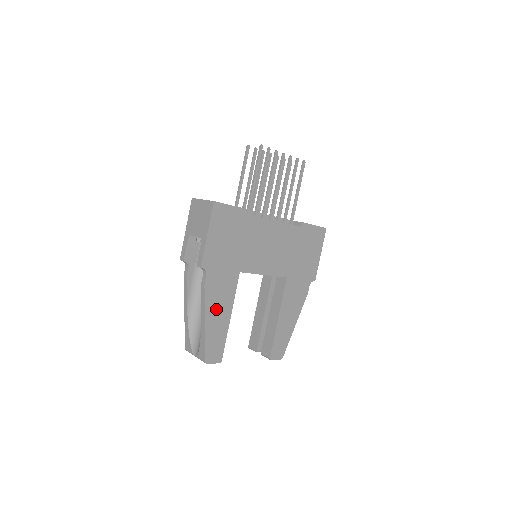
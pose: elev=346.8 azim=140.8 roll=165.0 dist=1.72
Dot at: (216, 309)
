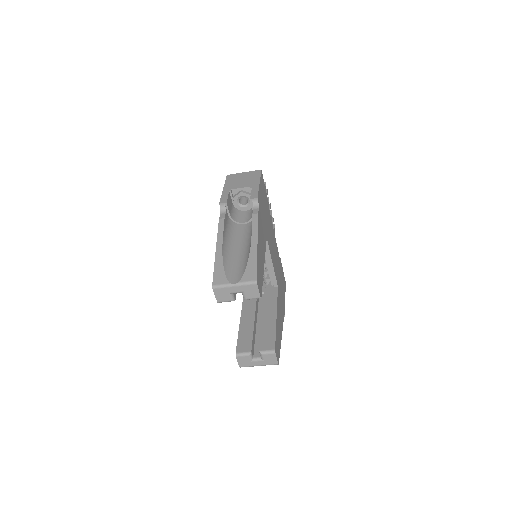
Dot at: (260, 244)
